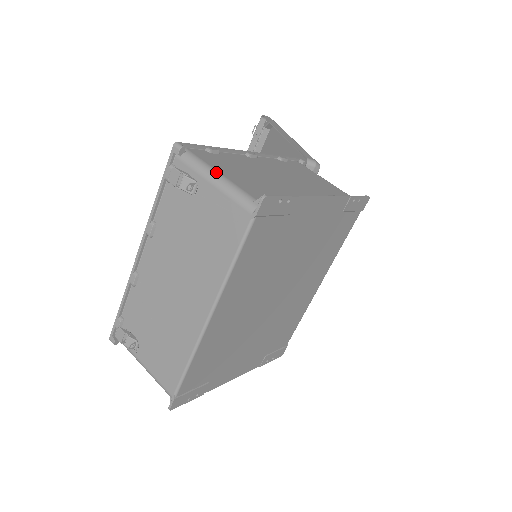
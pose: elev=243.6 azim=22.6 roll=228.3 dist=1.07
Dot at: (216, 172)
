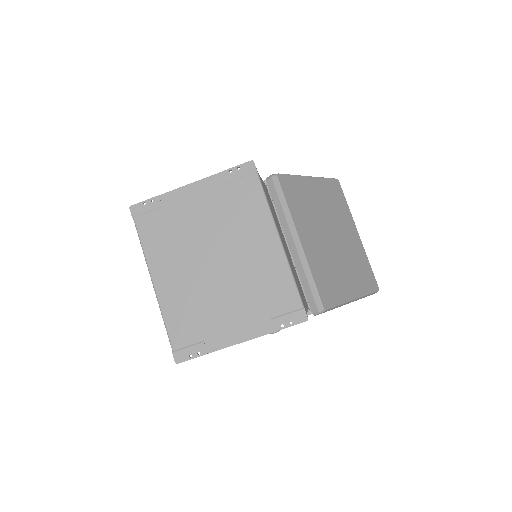
Dot at: occluded
